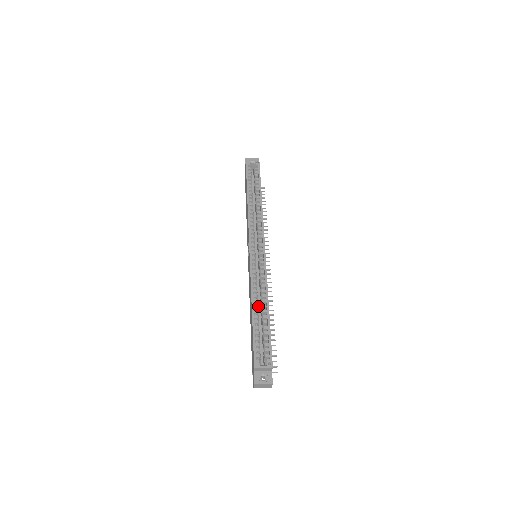
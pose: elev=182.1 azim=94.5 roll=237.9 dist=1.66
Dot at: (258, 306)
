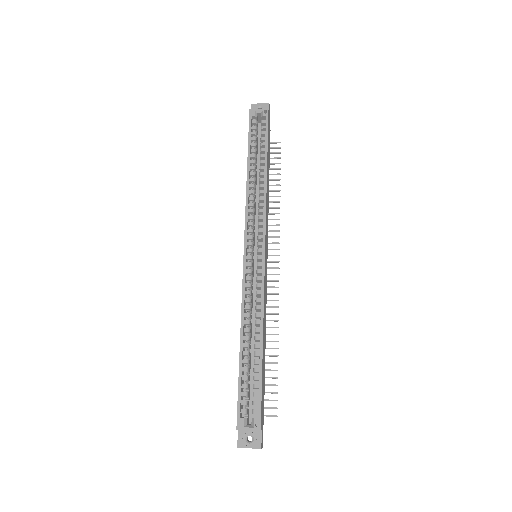
Dot at: (253, 332)
